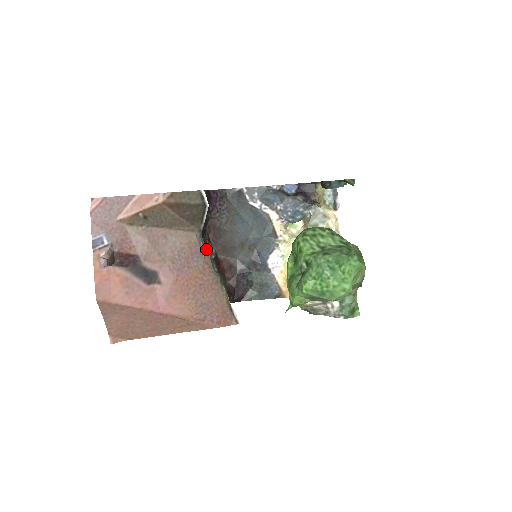
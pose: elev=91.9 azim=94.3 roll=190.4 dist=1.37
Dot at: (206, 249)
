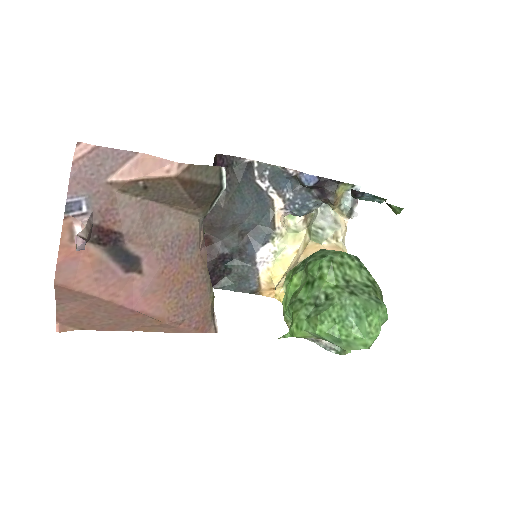
Dot at: occluded
